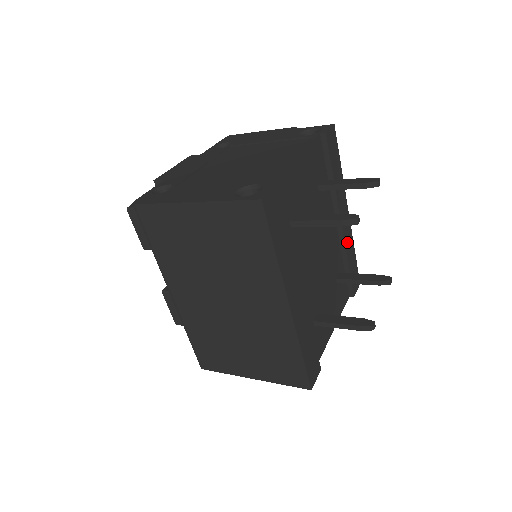
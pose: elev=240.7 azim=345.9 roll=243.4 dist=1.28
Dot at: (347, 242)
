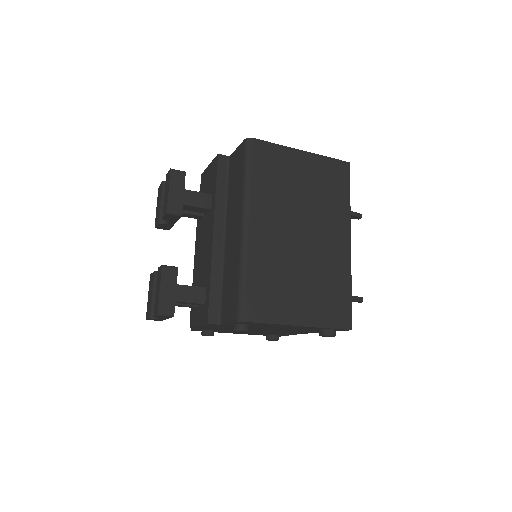
Dot at: occluded
